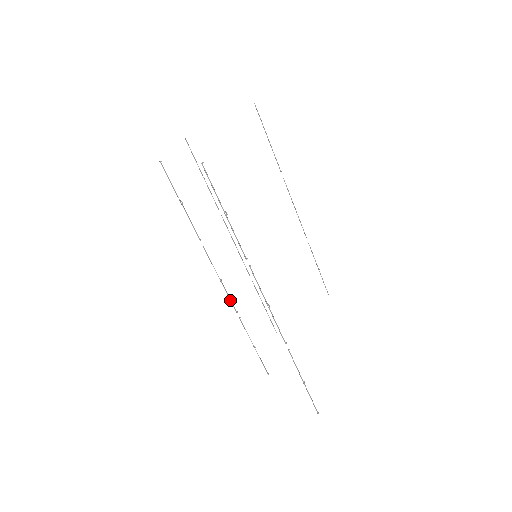
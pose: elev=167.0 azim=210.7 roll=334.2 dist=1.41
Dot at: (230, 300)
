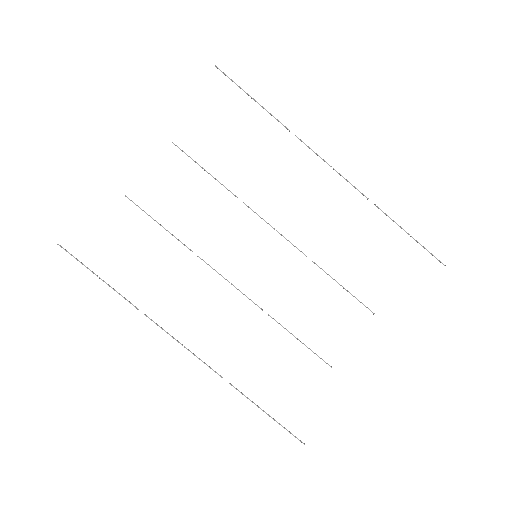
Dot at: (249, 299)
